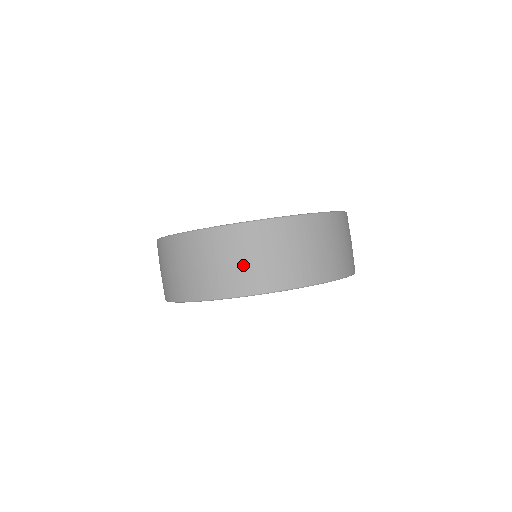
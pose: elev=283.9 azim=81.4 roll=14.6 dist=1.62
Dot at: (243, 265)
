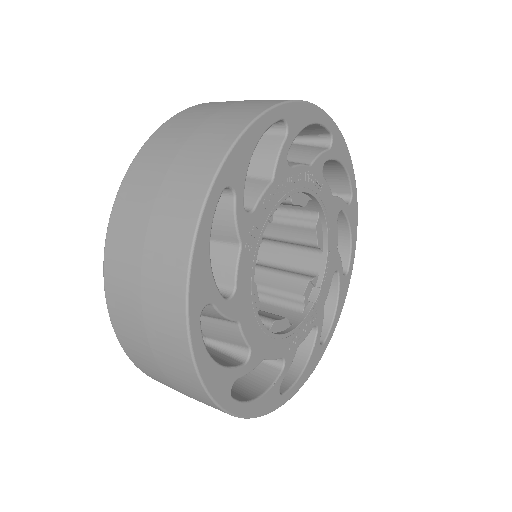
Dot at: (219, 115)
